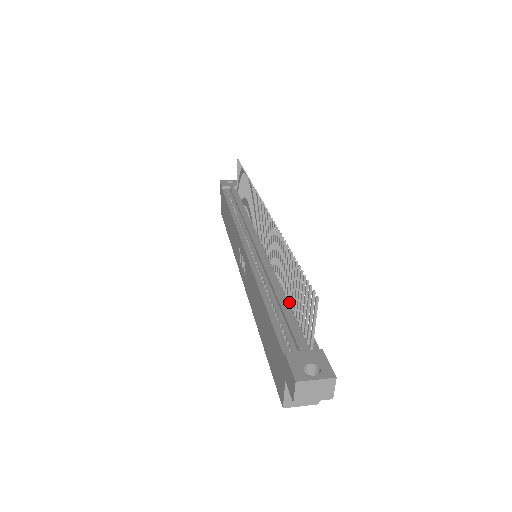
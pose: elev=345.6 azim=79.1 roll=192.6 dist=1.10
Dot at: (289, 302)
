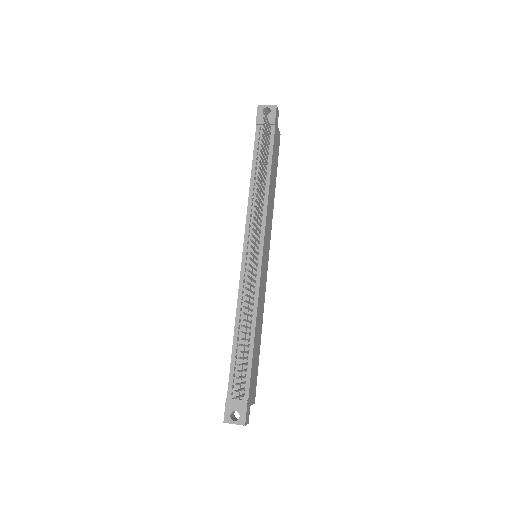
Dot at: (247, 346)
